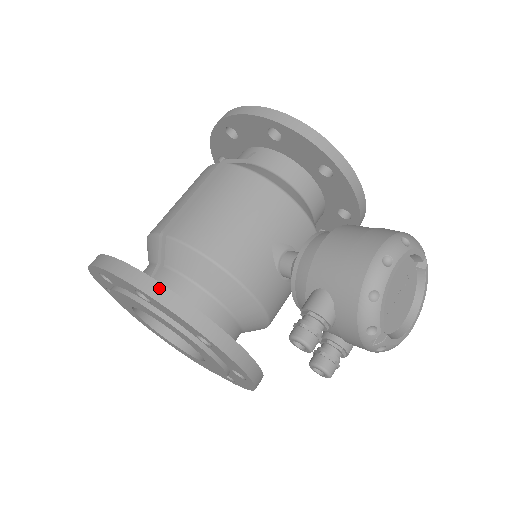
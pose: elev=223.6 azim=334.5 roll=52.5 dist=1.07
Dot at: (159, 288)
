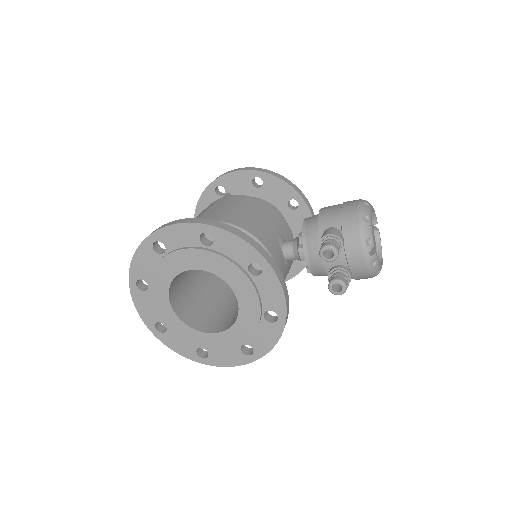
Dot at: (225, 225)
